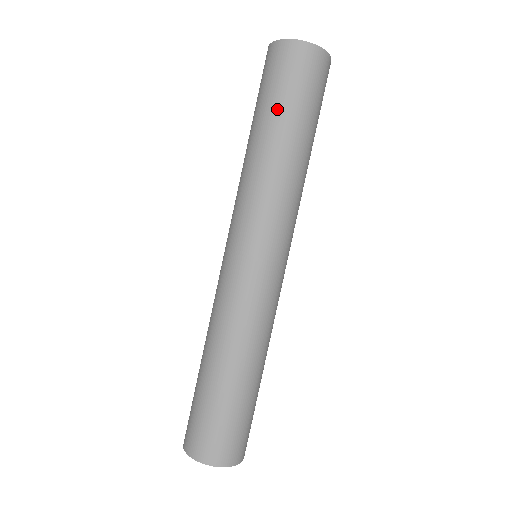
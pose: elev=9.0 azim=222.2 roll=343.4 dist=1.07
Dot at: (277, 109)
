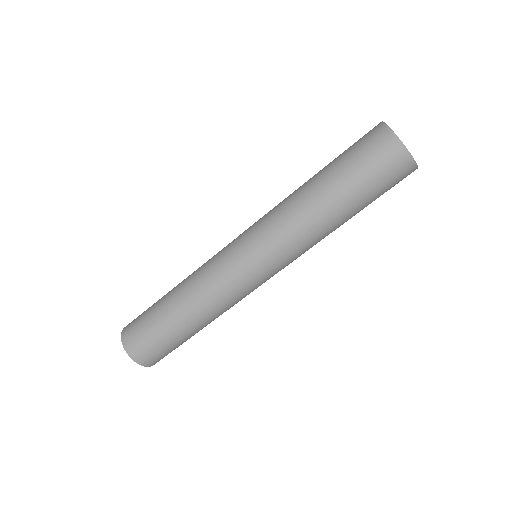
Dot at: (356, 192)
